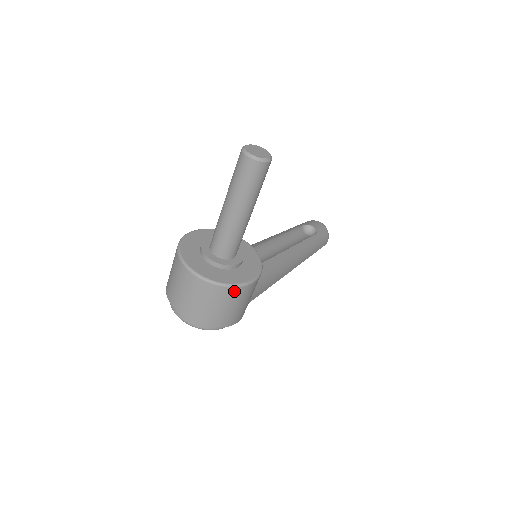
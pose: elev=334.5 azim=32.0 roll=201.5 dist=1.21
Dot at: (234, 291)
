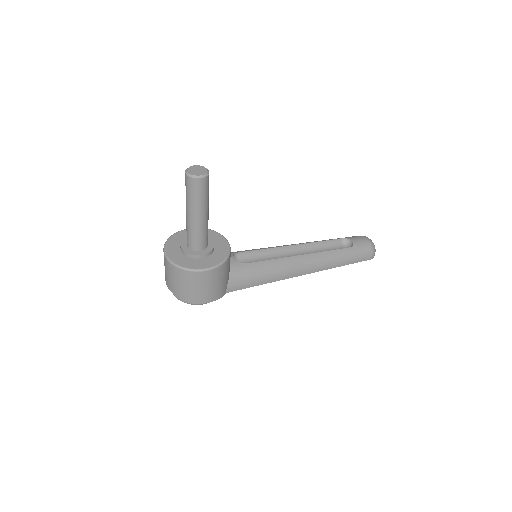
Dot at: (191, 274)
